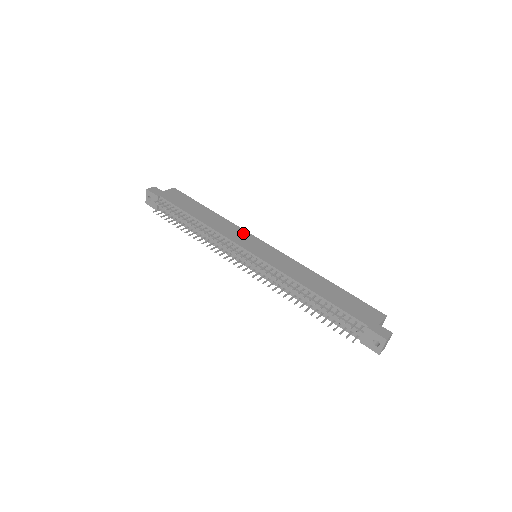
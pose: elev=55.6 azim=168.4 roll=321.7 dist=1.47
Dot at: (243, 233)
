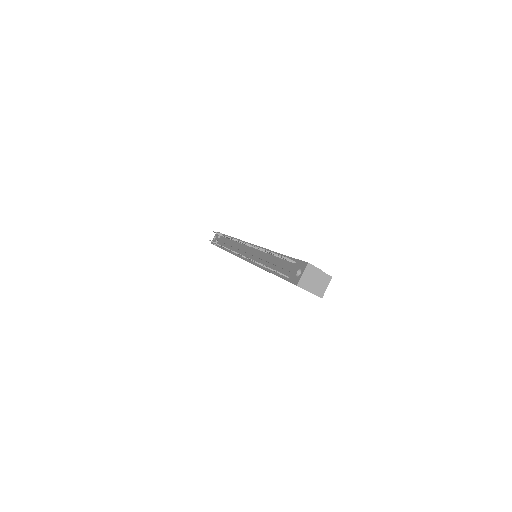
Dot at: occluded
